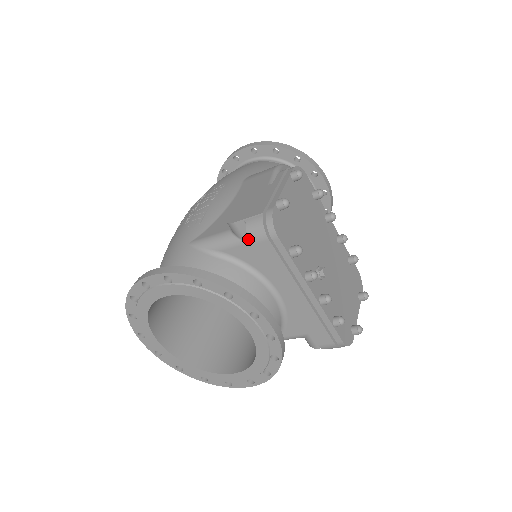
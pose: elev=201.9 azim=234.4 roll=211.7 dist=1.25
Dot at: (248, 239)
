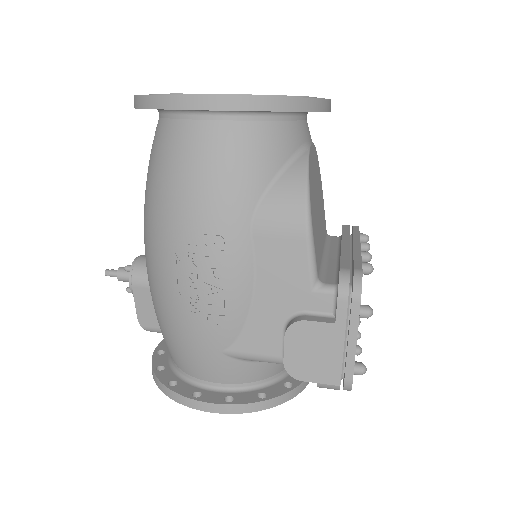
Dot at: occluded
